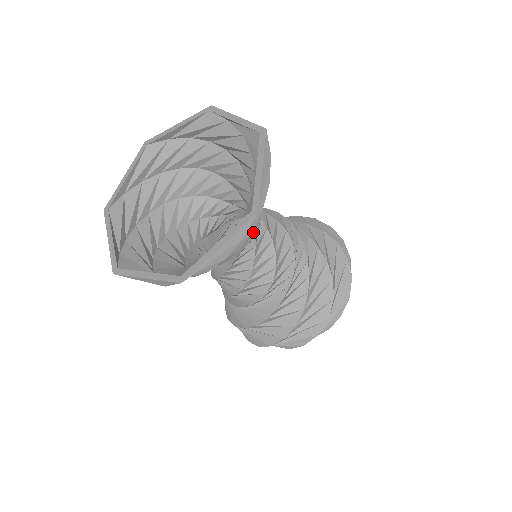
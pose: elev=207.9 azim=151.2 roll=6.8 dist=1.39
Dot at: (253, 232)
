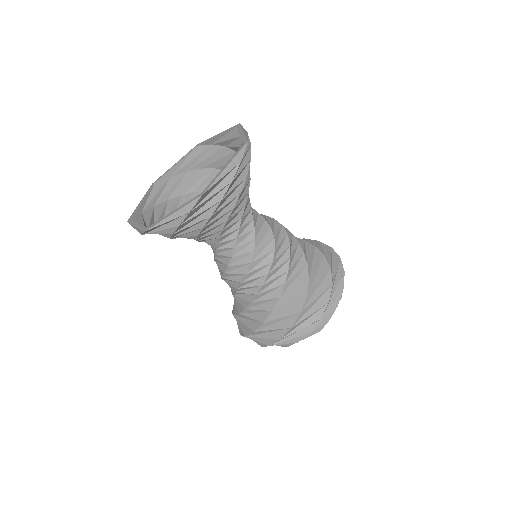
Dot at: (248, 206)
